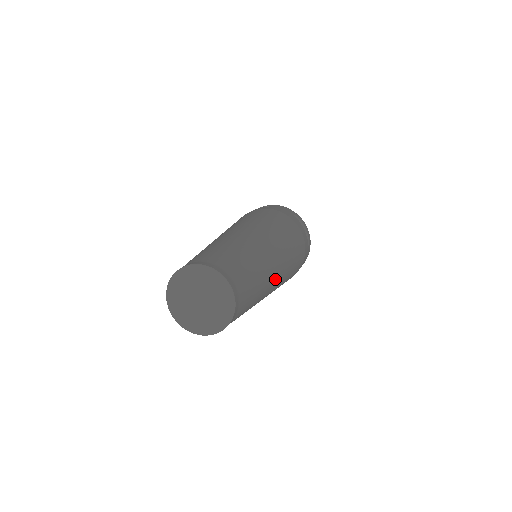
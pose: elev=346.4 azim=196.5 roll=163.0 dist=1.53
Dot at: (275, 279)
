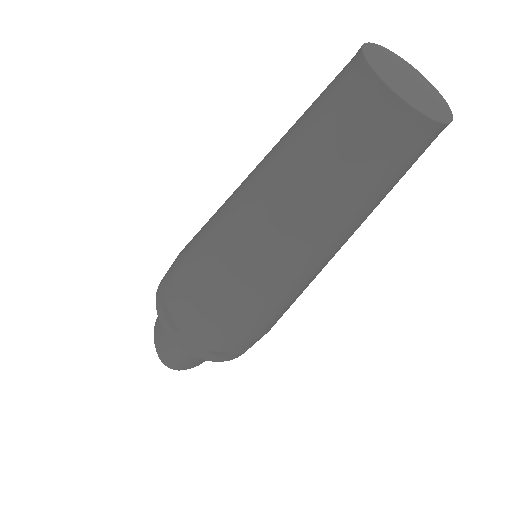
Dot at: occluded
